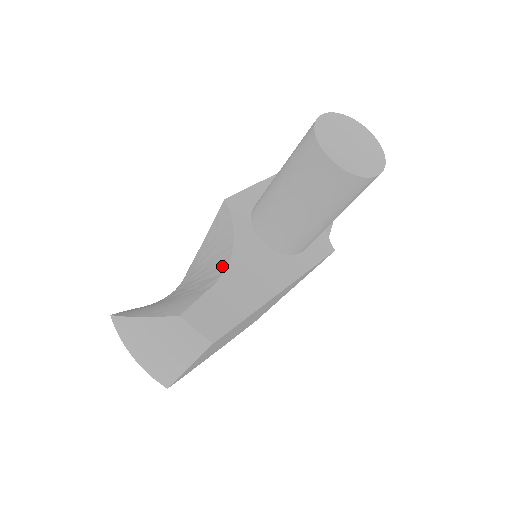
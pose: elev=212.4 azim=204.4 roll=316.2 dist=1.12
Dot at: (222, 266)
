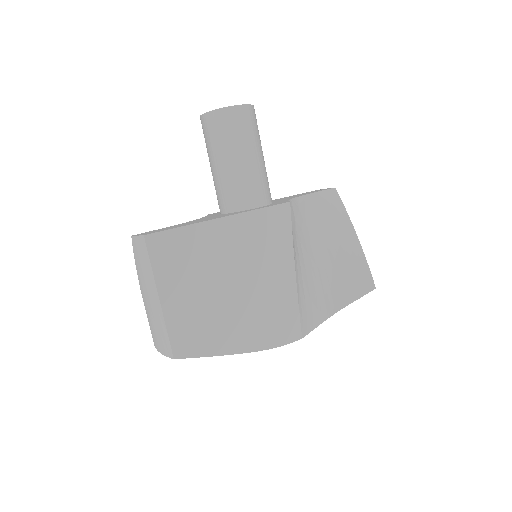
Dot at: occluded
